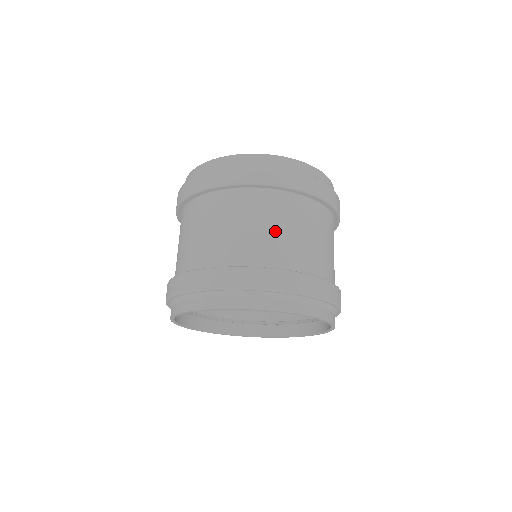
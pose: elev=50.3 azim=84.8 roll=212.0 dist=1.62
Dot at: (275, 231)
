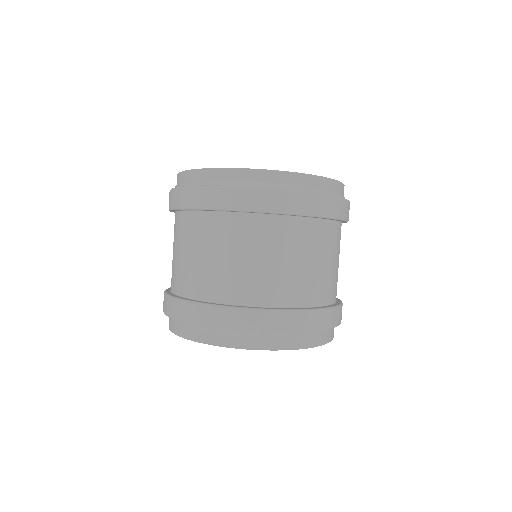
Dot at: (293, 265)
